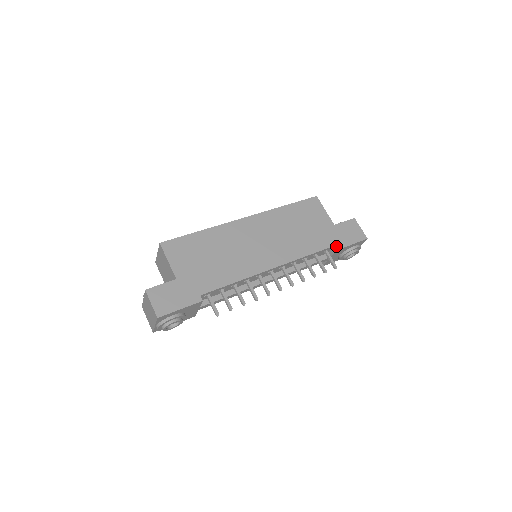
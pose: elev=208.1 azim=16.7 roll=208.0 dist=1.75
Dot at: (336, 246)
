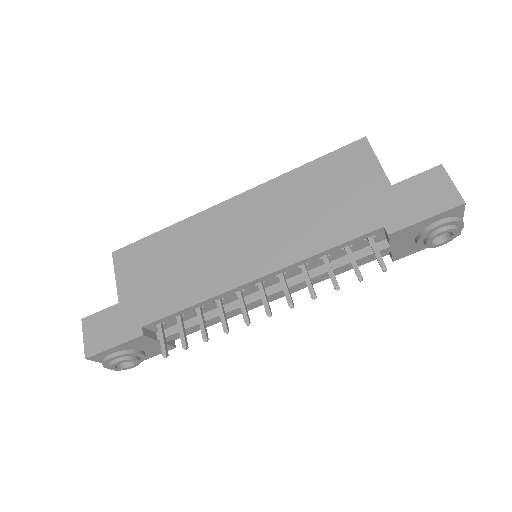
Dot at: (386, 227)
